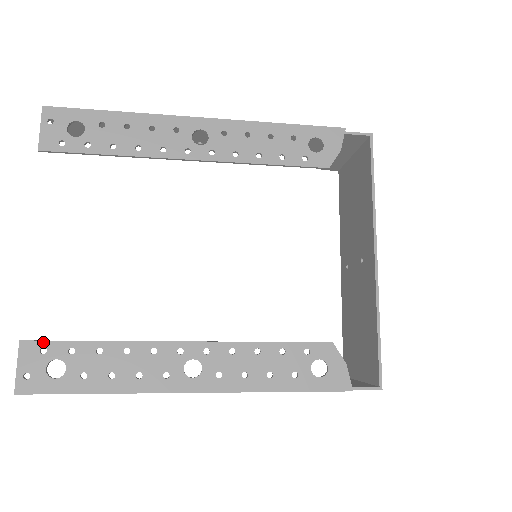
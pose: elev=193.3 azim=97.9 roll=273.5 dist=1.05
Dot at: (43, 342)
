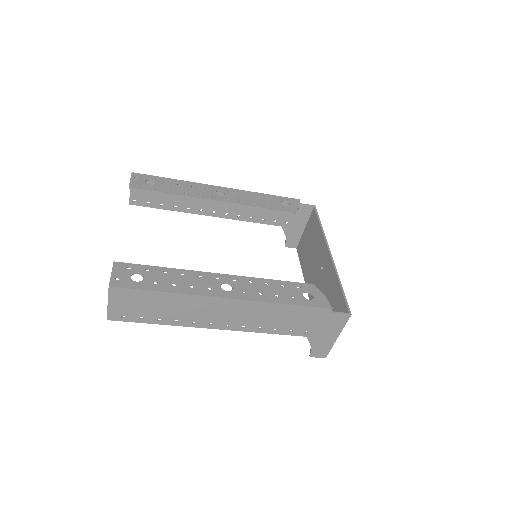
Dot at: (129, 264)
